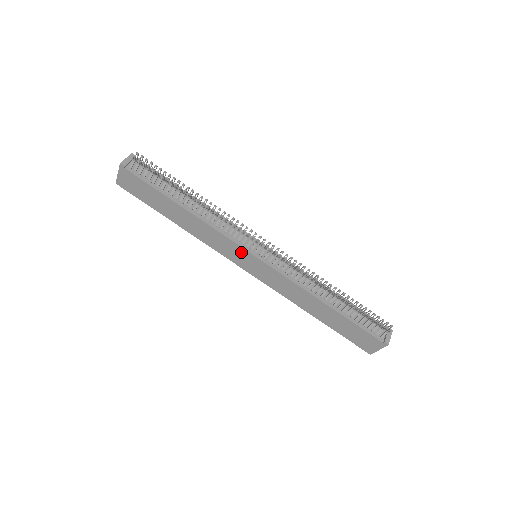
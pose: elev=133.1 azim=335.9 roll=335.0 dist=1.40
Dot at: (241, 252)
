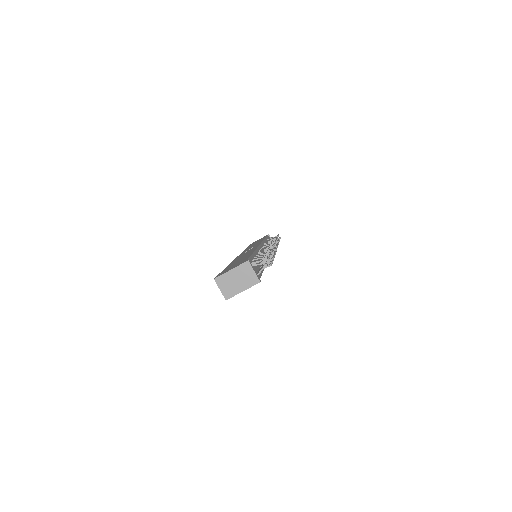
Dot at: occluded
